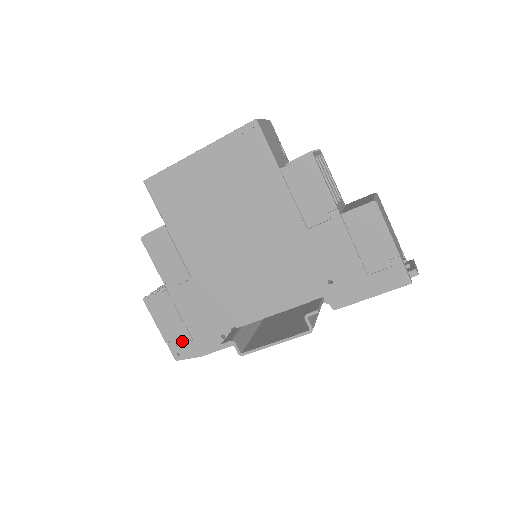
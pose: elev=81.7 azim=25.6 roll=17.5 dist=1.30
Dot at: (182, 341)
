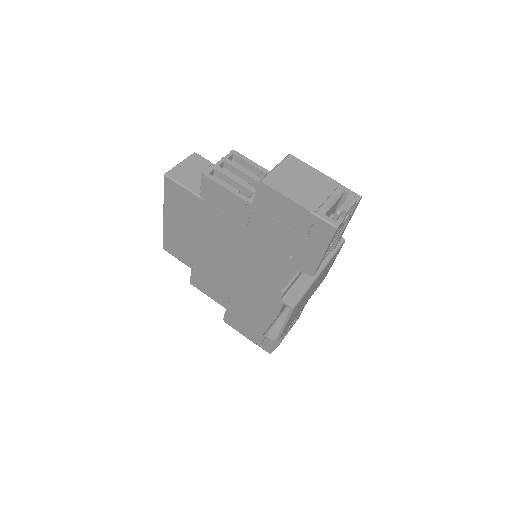
Dot at: (261, 340)
